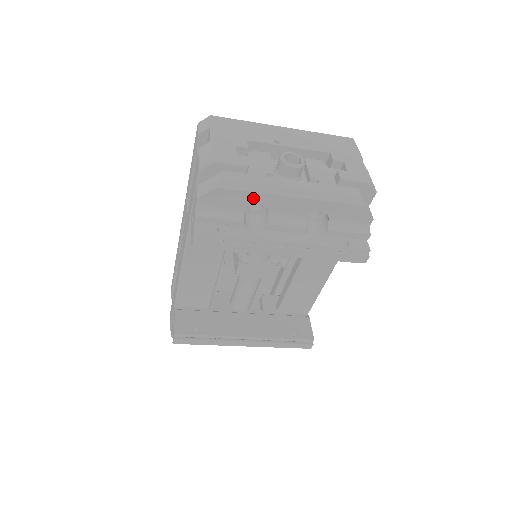
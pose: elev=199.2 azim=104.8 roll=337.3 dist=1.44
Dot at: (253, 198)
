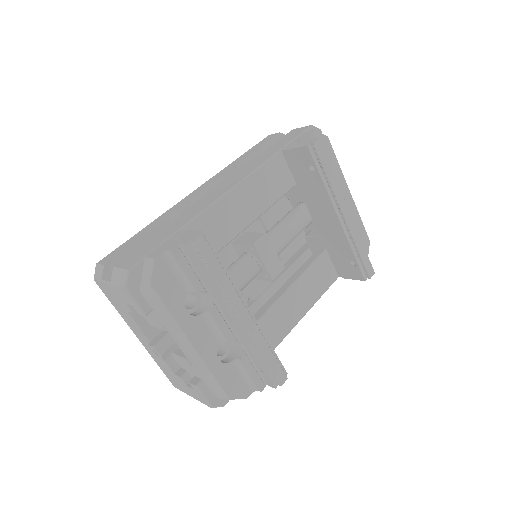
Dot at: (335, 167)
